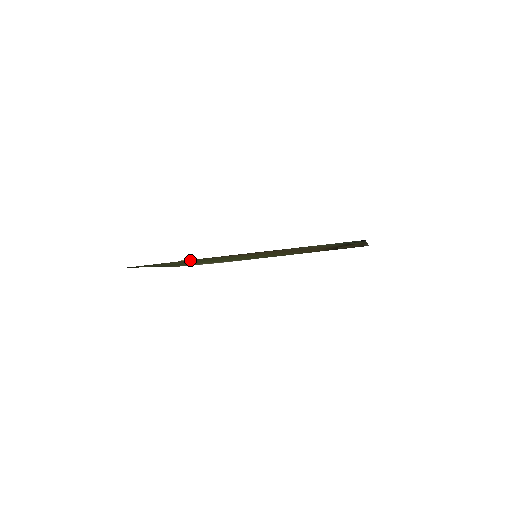
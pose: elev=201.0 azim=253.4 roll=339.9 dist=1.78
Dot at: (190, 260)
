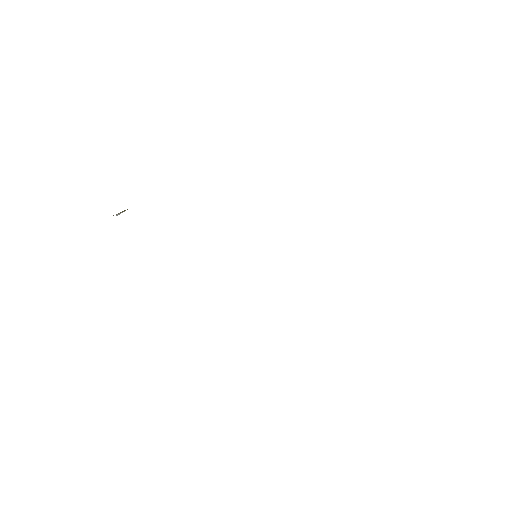
Dot at: occluded
